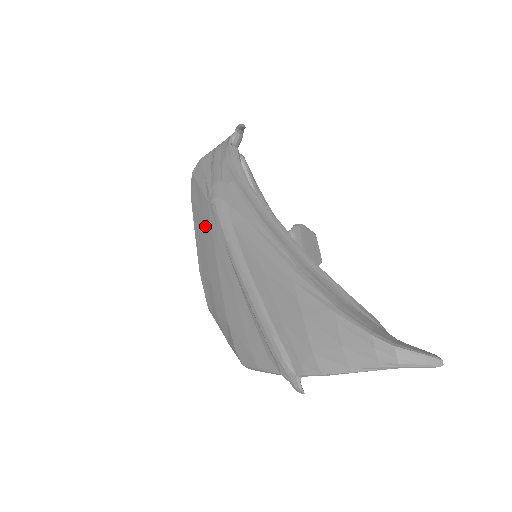
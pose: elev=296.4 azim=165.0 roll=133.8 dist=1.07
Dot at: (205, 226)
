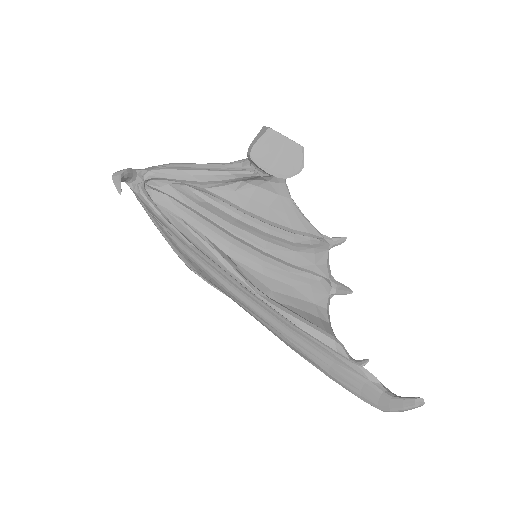
Dot at: occluded
